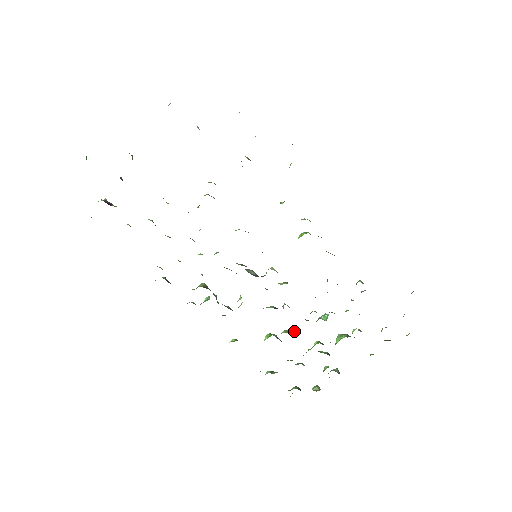
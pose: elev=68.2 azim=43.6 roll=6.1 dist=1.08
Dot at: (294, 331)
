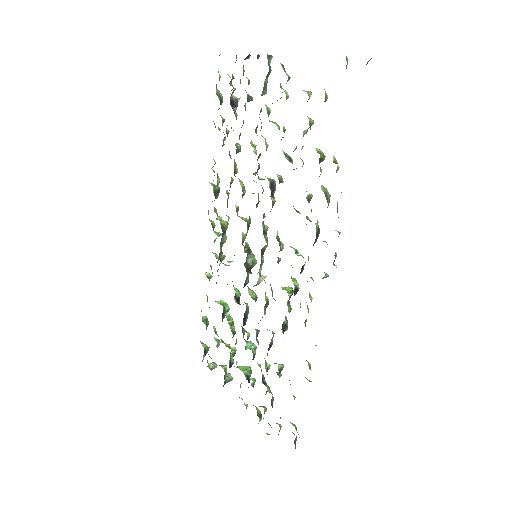
Dot at: (233, 324)
